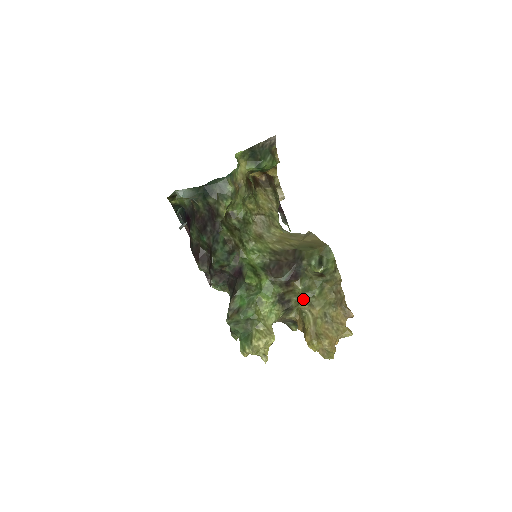
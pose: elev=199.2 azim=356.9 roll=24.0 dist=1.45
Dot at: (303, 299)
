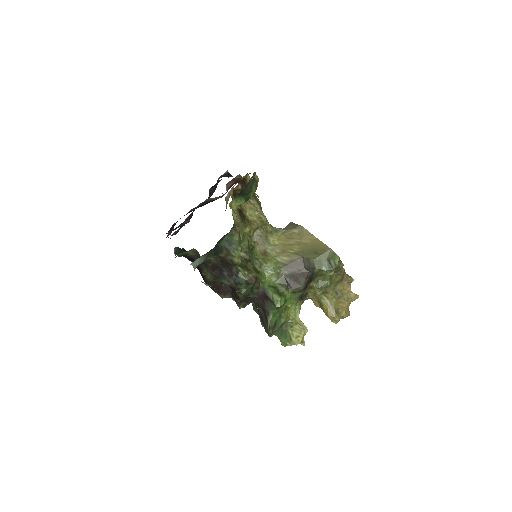
Dot at: (319, 292)
